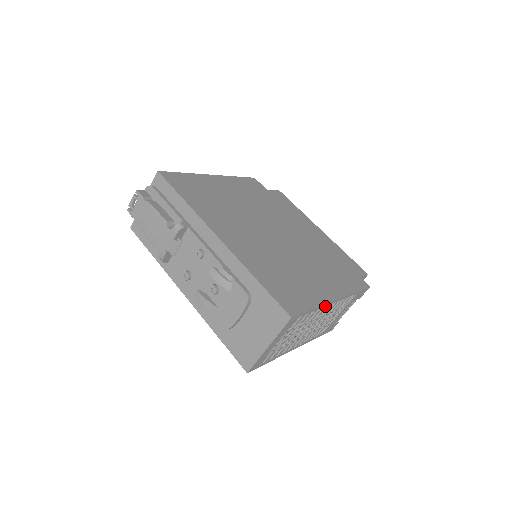
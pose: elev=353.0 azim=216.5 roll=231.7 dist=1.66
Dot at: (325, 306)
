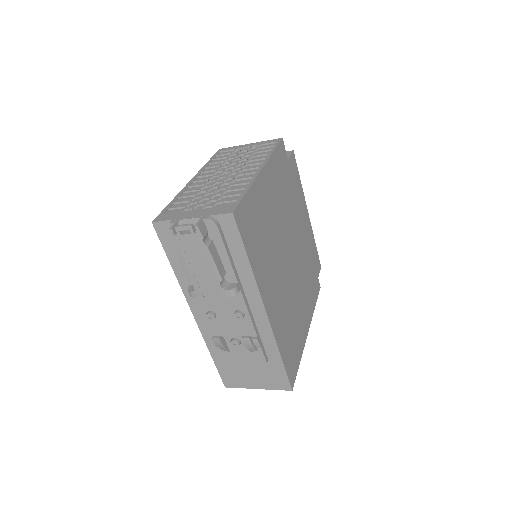
Dot at: occluded
